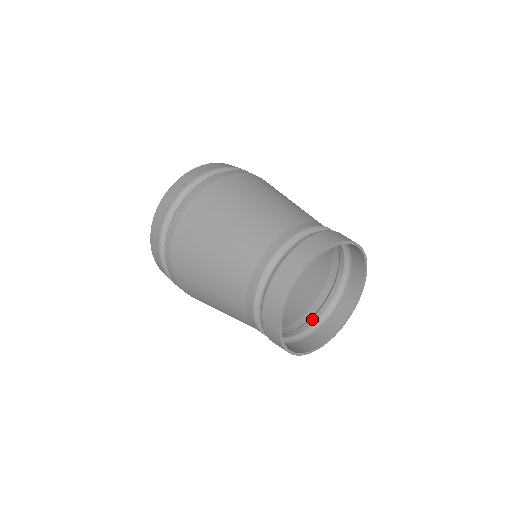
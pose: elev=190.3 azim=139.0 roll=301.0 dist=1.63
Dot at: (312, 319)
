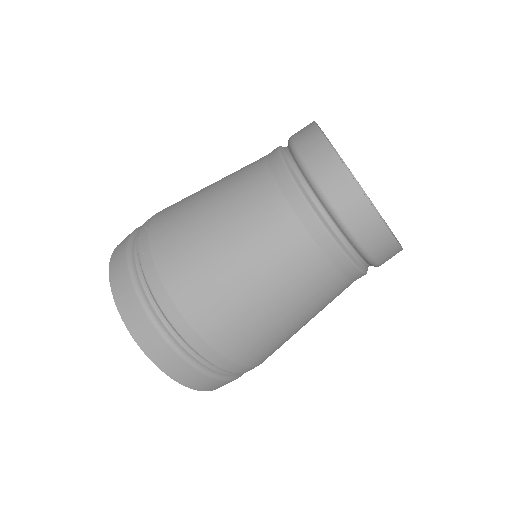
Dot at: occluded
